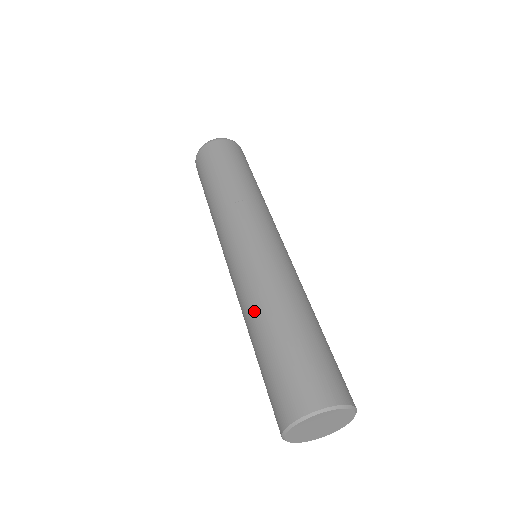
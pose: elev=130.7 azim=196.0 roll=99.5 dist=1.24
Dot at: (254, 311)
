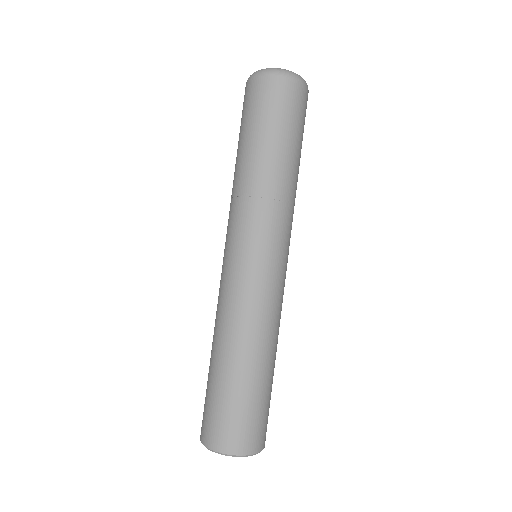
Dot at: (244, 340)
